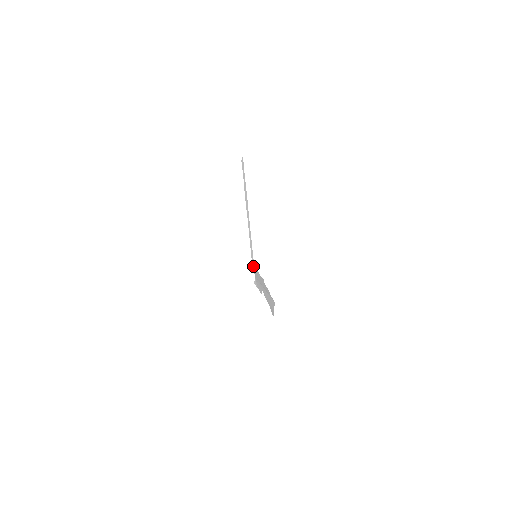
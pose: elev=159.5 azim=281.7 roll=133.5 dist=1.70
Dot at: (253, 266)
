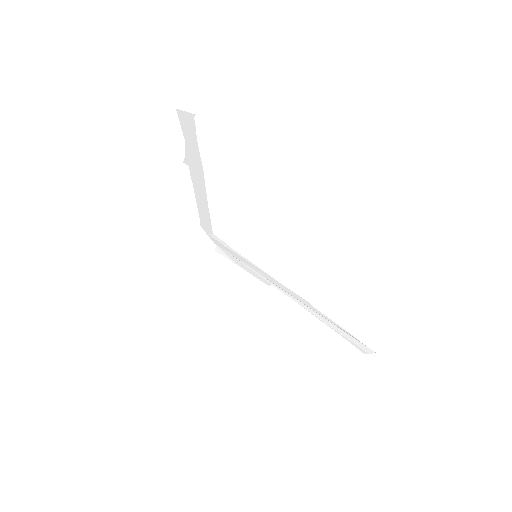
Dot at: (208, 233)
